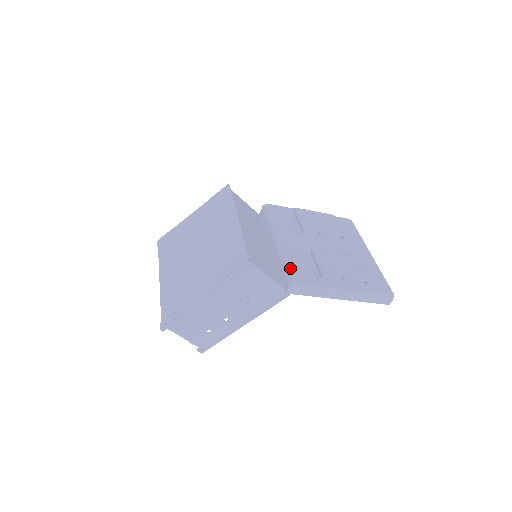
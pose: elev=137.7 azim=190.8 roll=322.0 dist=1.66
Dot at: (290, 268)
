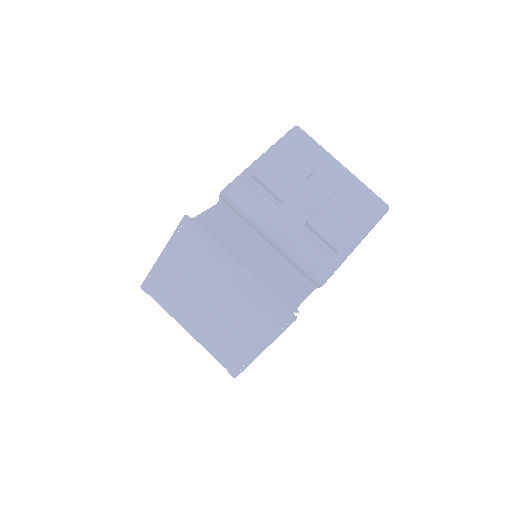
Dot at: (308, 266)
